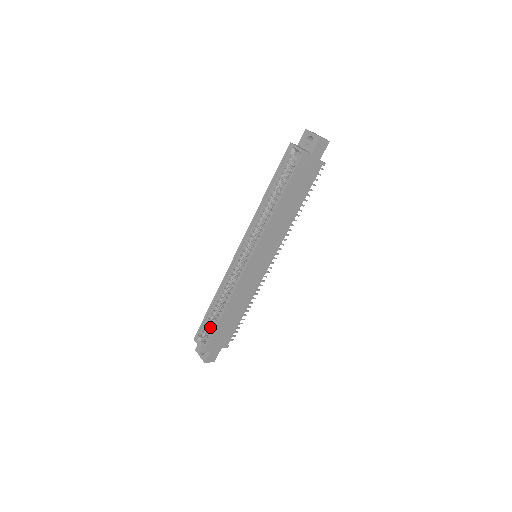
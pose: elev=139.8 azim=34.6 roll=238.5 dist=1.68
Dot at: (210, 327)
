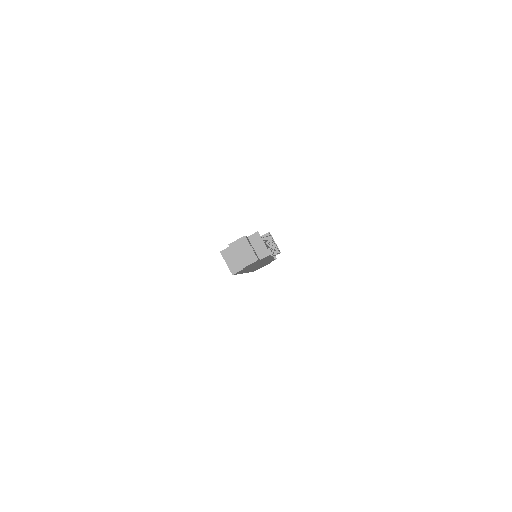
Dot at: occluded
